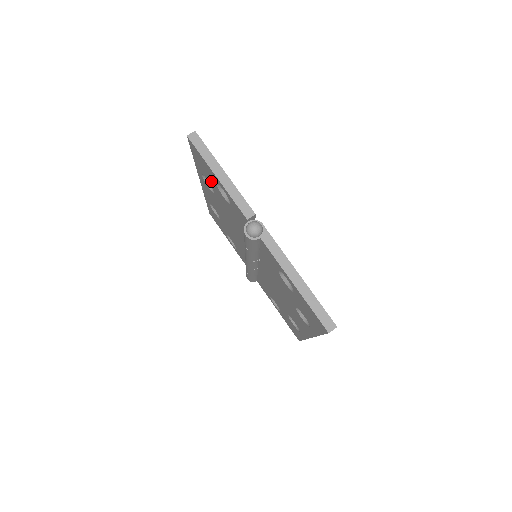
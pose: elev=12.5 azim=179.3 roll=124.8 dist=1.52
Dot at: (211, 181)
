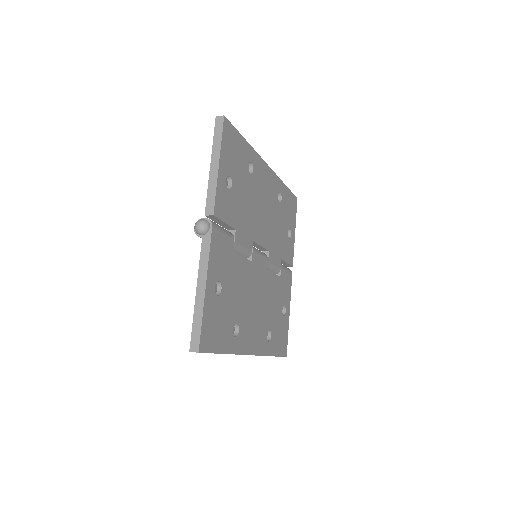
Dot at: occluded
